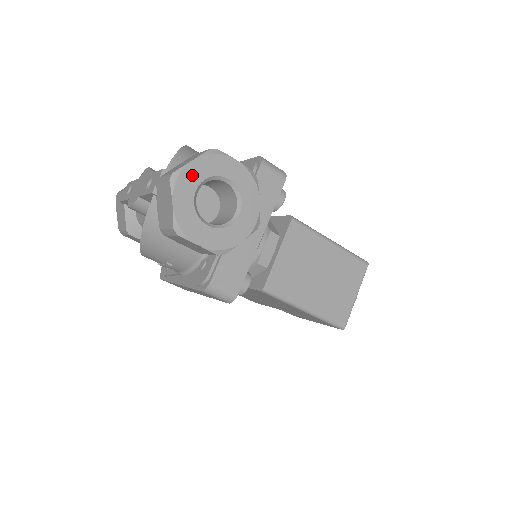
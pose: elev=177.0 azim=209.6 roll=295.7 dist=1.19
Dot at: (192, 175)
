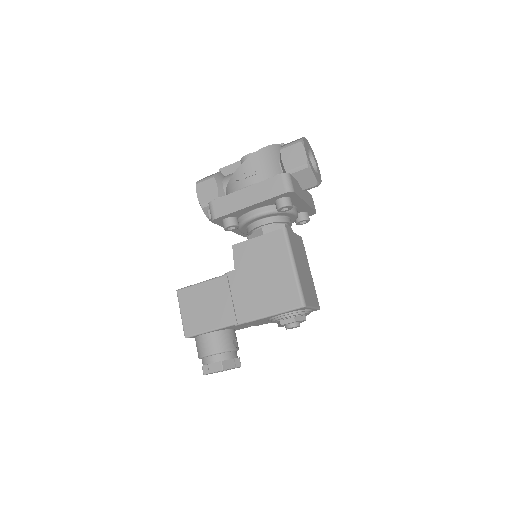
Dot at: (310, 146)
